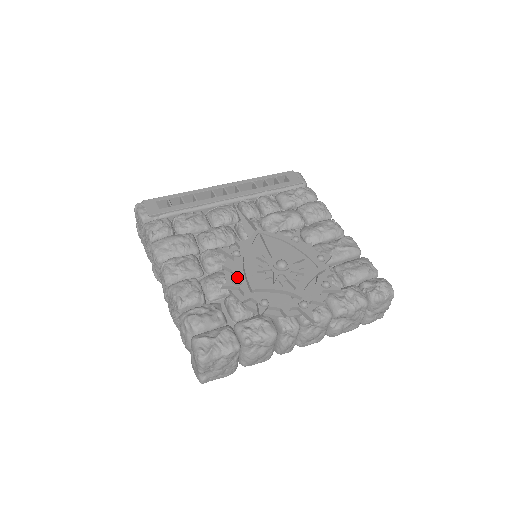
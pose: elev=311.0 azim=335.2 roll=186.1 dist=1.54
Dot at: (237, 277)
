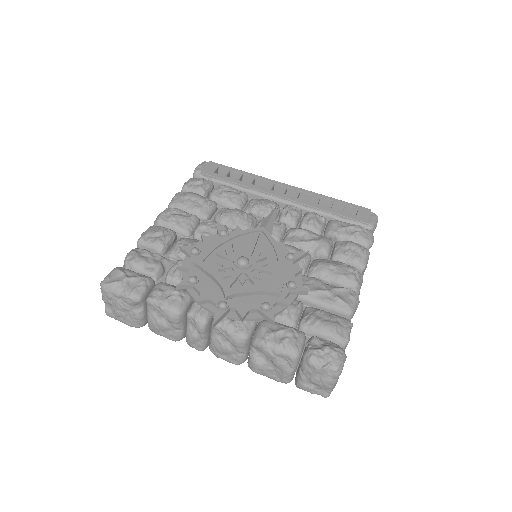
Dot at: (198, 248)
